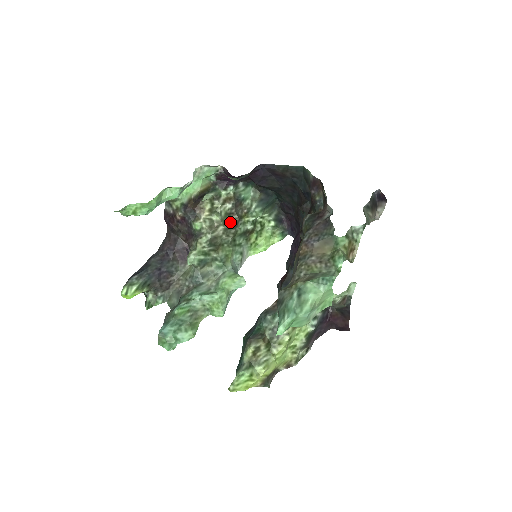
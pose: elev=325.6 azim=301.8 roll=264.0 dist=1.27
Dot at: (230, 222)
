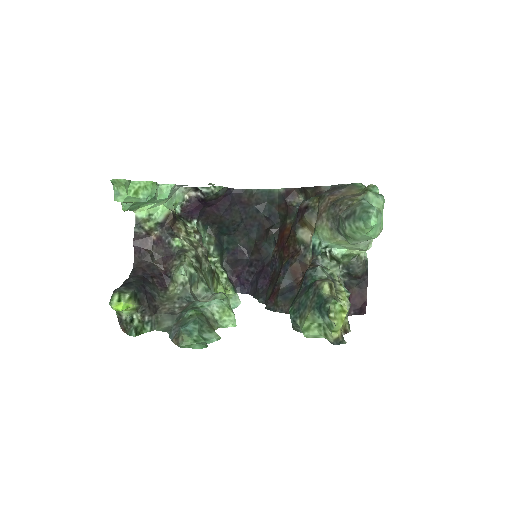
Dot at: occluded
